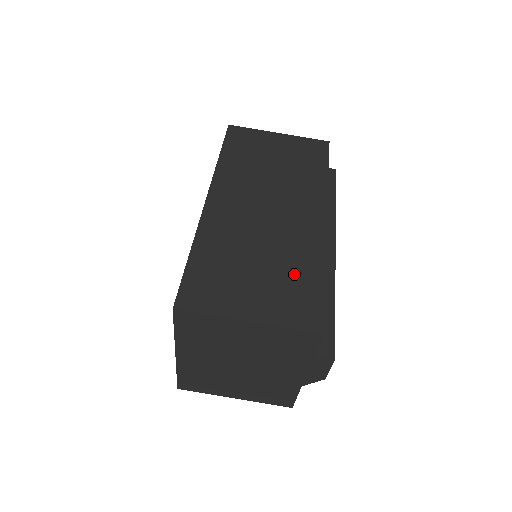
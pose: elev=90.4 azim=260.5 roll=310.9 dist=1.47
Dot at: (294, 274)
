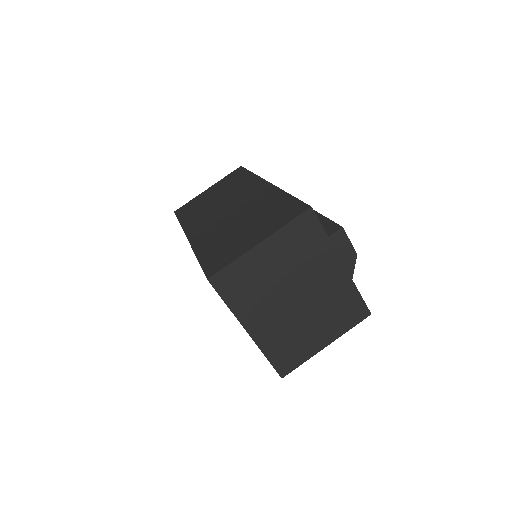
Dot at: (269, 209)
